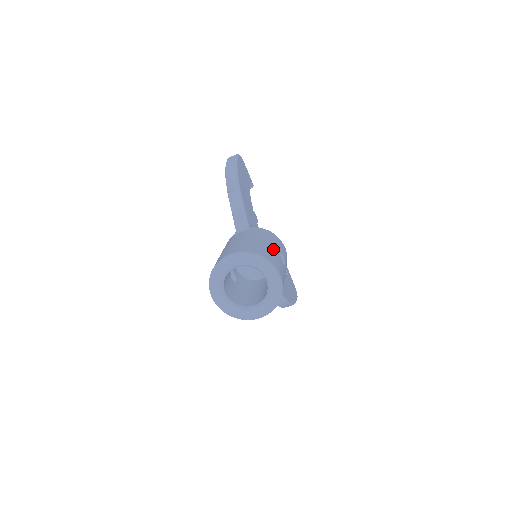
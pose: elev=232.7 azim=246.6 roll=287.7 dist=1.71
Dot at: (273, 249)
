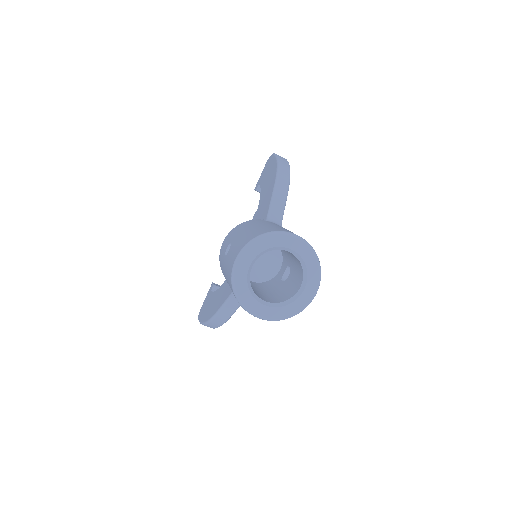
Dot at: occluded
